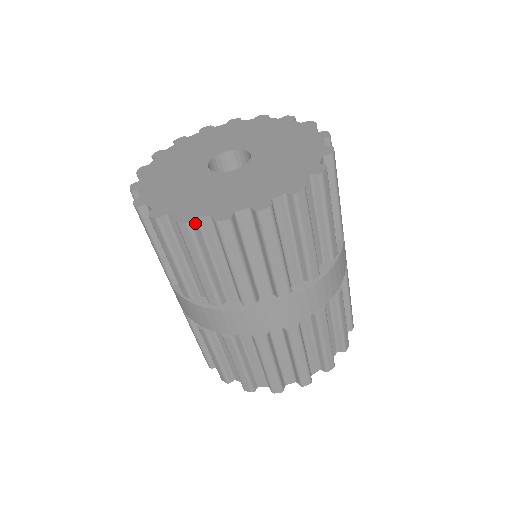
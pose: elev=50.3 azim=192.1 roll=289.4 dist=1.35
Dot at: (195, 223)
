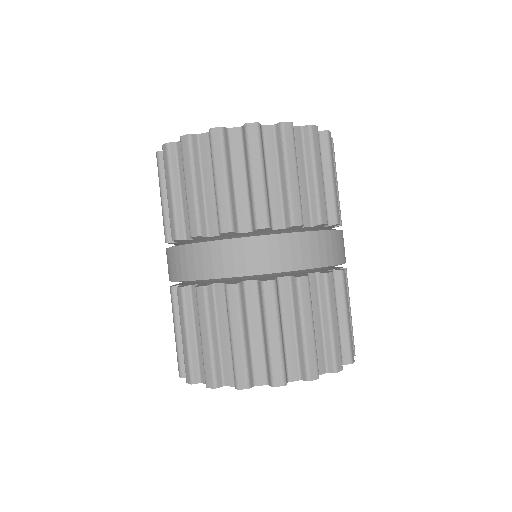
Dot at: (226, 132)
